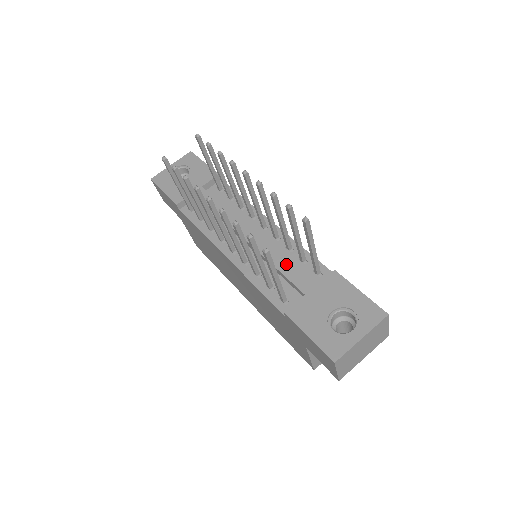
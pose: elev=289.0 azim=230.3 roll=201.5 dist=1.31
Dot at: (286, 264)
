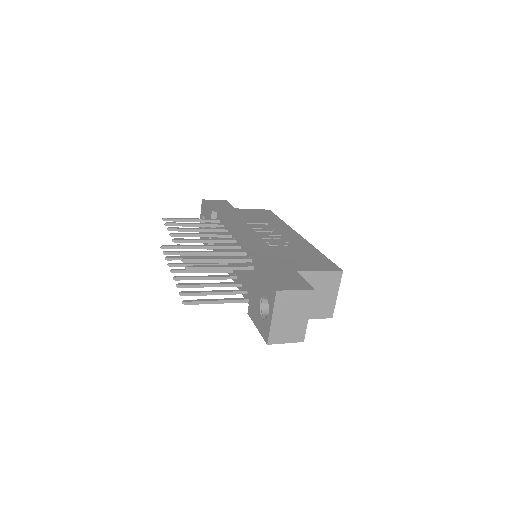
Dot at: (241, 272)
